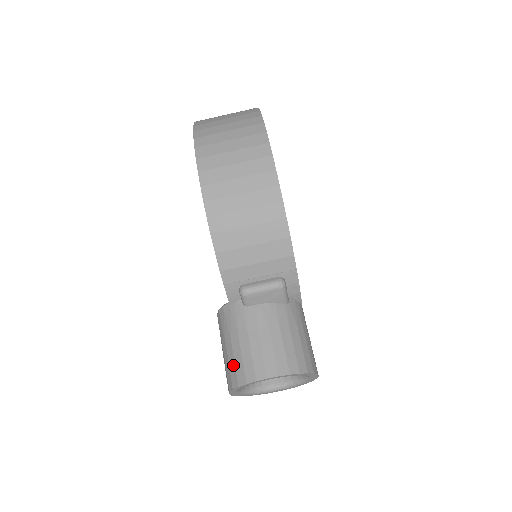
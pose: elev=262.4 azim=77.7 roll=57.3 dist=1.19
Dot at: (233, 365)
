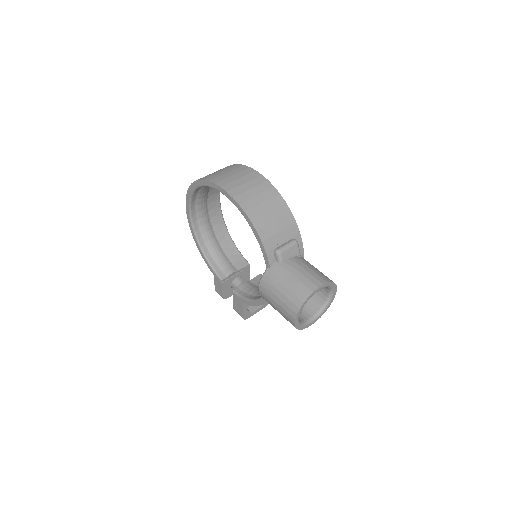
Dot at: (292, 296)
